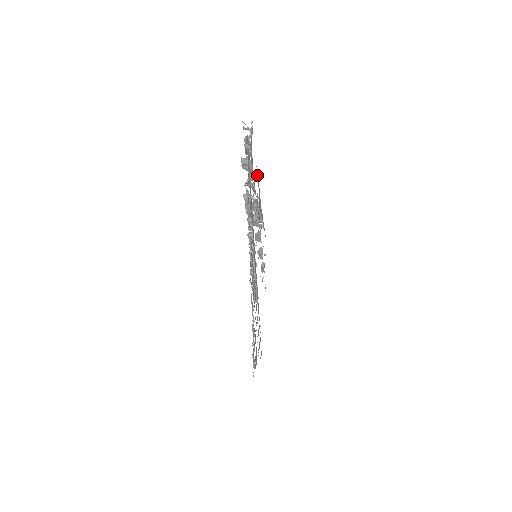
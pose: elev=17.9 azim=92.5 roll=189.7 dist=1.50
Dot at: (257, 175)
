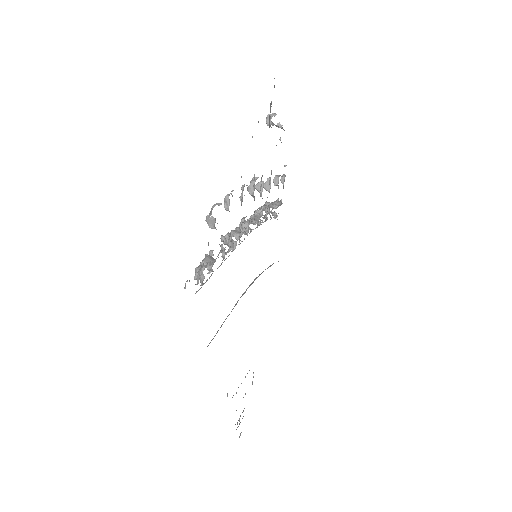
Dot at: occluded
